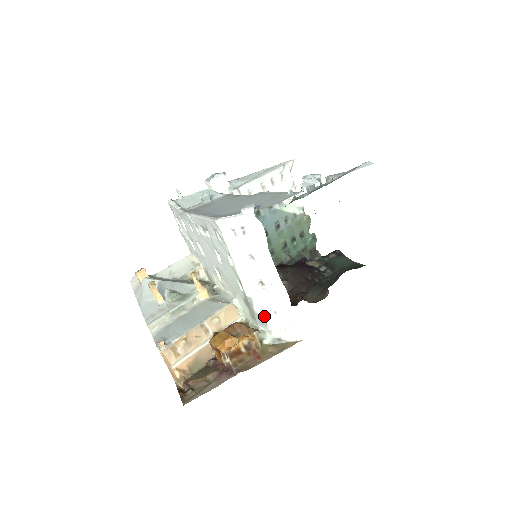
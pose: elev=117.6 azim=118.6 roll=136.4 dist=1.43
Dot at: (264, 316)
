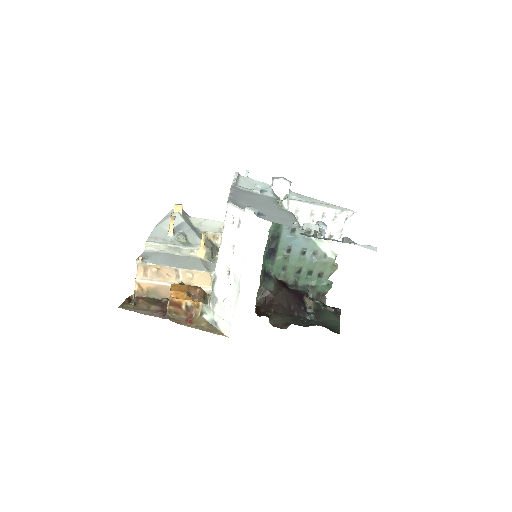
Dot at: (217, 298)
